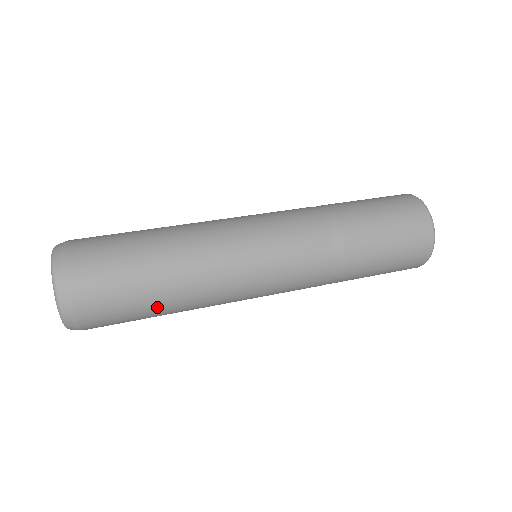
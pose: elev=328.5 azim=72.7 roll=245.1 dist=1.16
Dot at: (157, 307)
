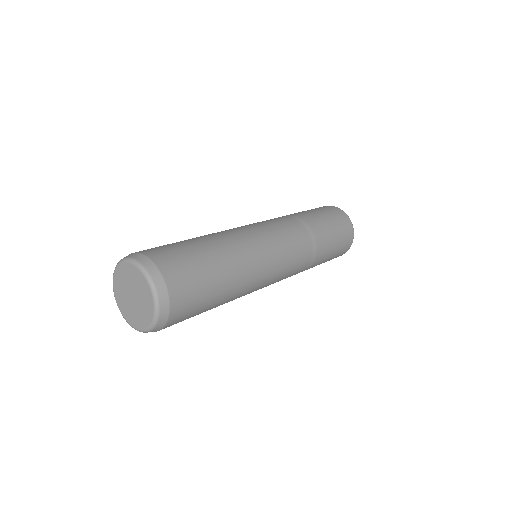
Dot at: (219, 293)
